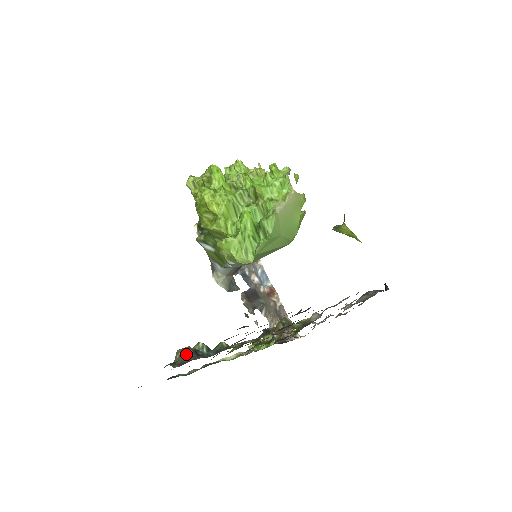
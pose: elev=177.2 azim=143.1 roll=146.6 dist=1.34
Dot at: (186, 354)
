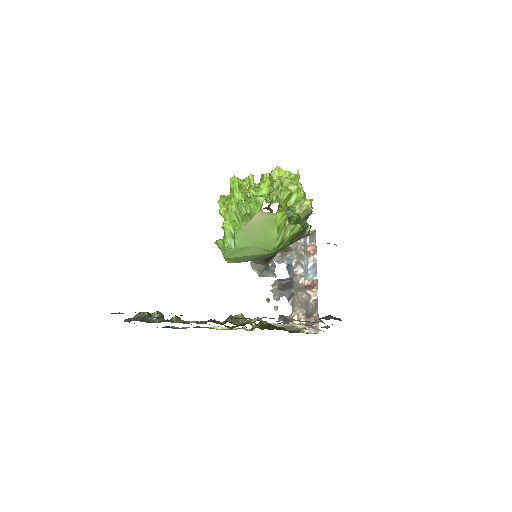
Dot at: (137, 316)
